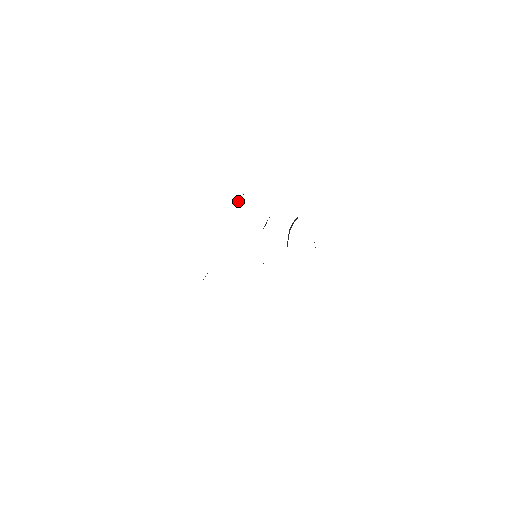
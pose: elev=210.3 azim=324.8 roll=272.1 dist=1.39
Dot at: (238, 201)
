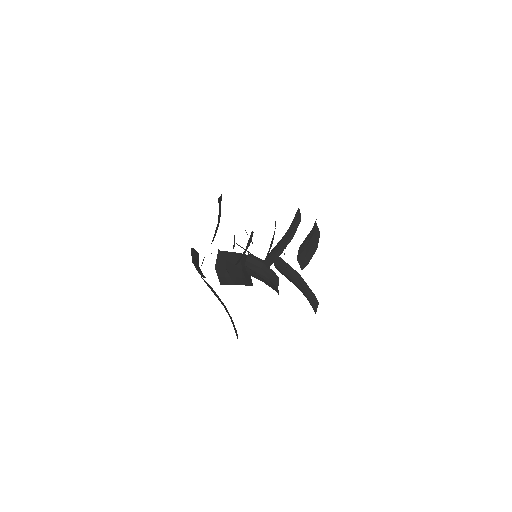
Dot at: occluded
